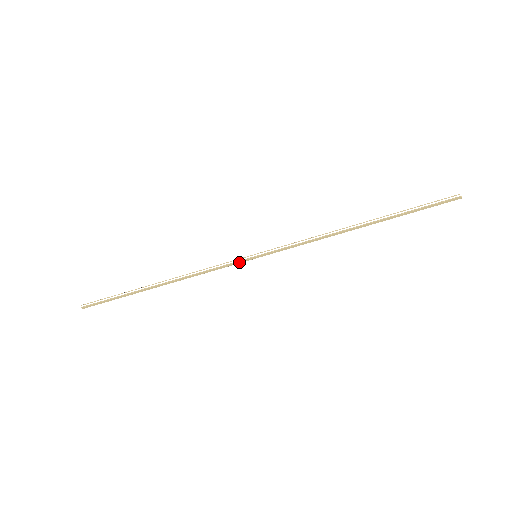
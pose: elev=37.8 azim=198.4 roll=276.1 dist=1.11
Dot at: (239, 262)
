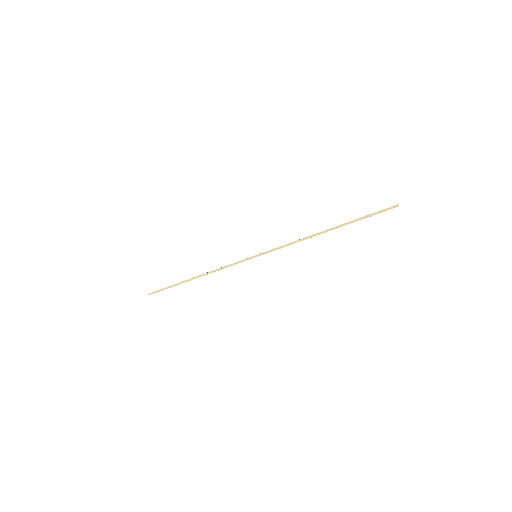
Dot at: (245, 260)
